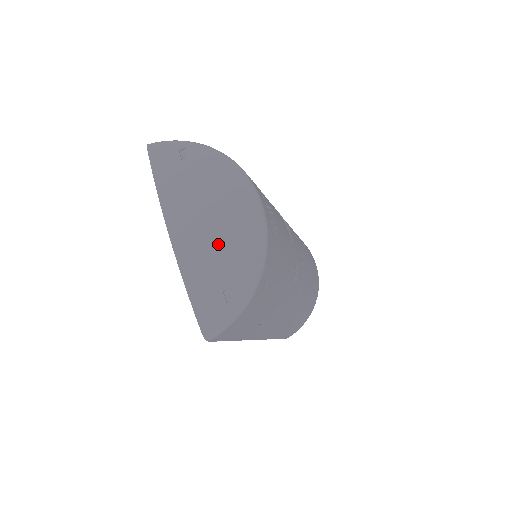
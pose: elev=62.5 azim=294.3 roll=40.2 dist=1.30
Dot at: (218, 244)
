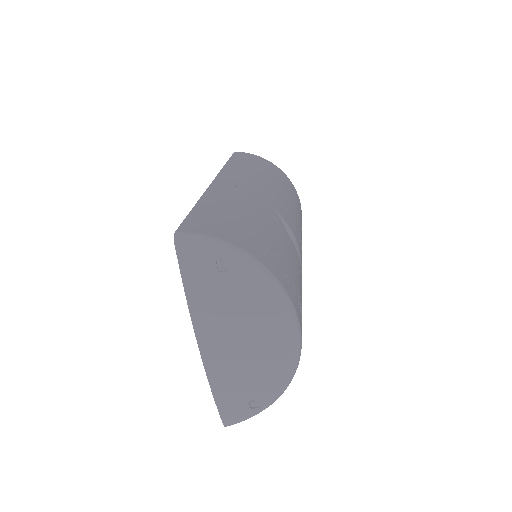
Dot at: (251, 366)
